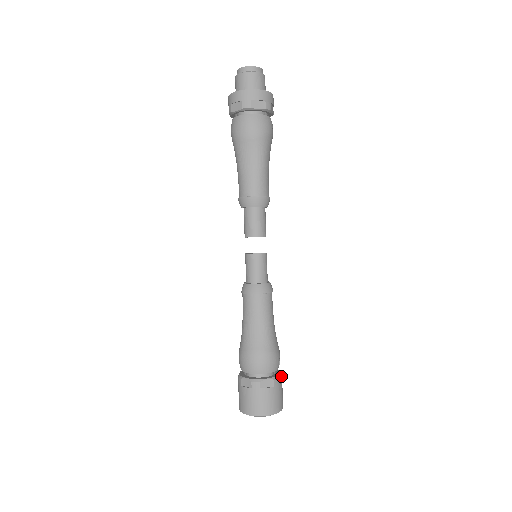
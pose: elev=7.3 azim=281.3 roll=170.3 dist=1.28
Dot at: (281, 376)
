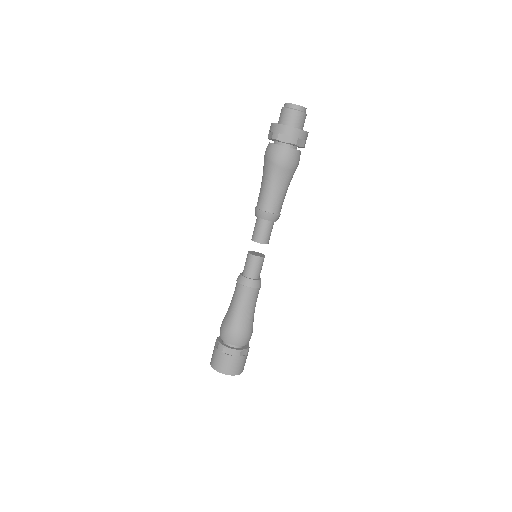
Dot at: occluded
